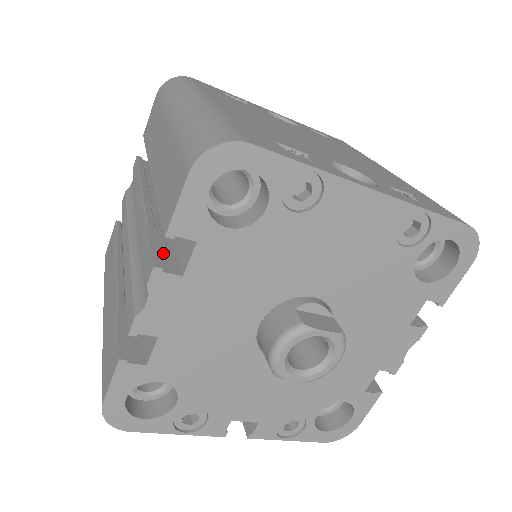
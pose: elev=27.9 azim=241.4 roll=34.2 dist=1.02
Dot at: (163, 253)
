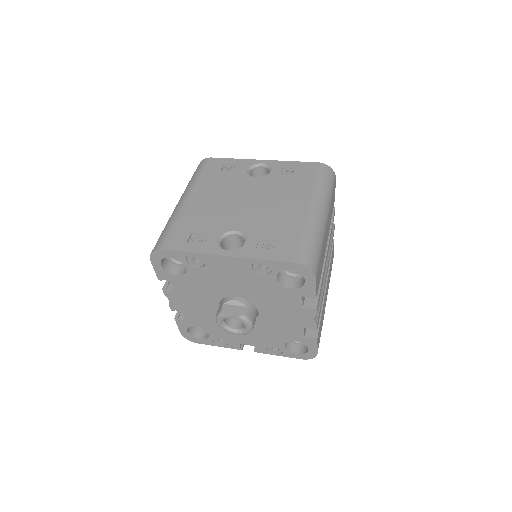
Dot at: occluded
